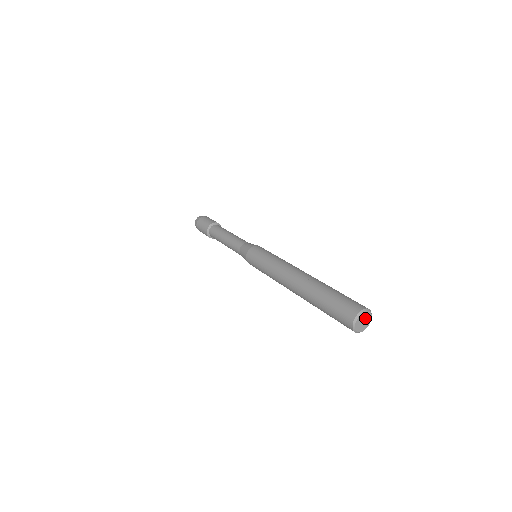
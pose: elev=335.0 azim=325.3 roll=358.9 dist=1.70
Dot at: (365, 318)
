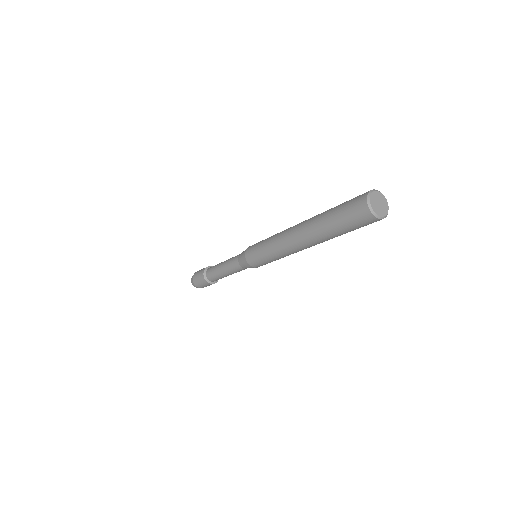
Dot at: (380, 201)
